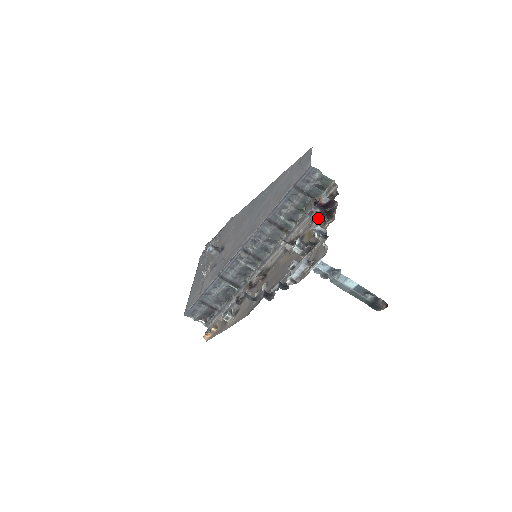
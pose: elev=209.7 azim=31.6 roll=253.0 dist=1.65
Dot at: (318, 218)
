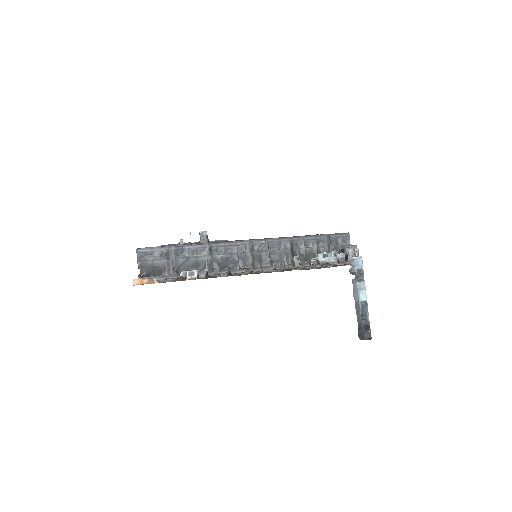
Dot at: (342, 257)
